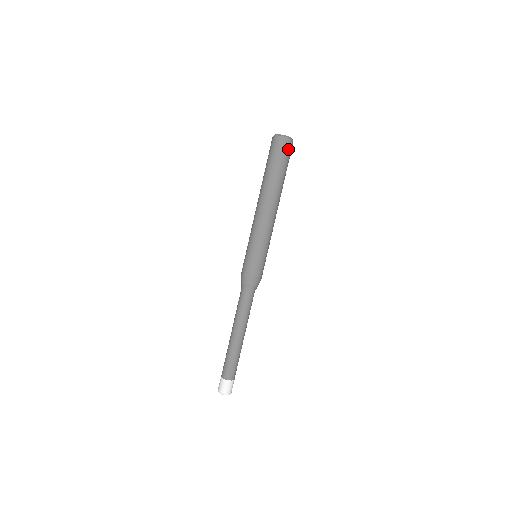
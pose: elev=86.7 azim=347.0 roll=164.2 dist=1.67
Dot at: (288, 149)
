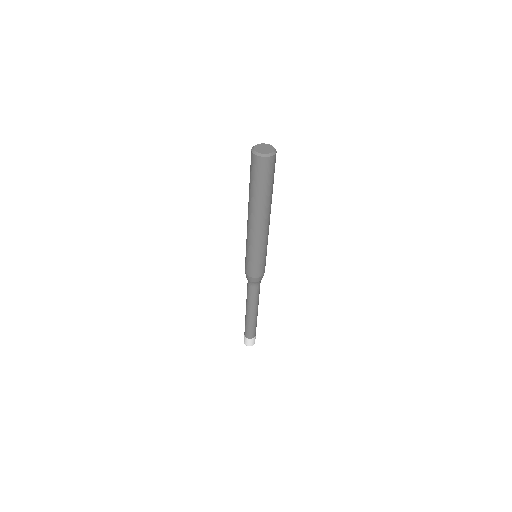
Dot at: (263, 167)
